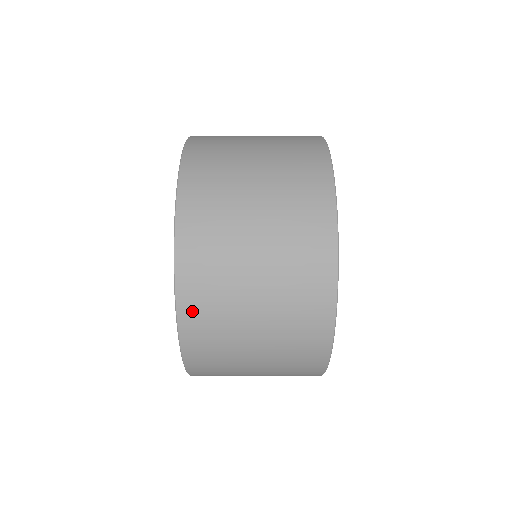
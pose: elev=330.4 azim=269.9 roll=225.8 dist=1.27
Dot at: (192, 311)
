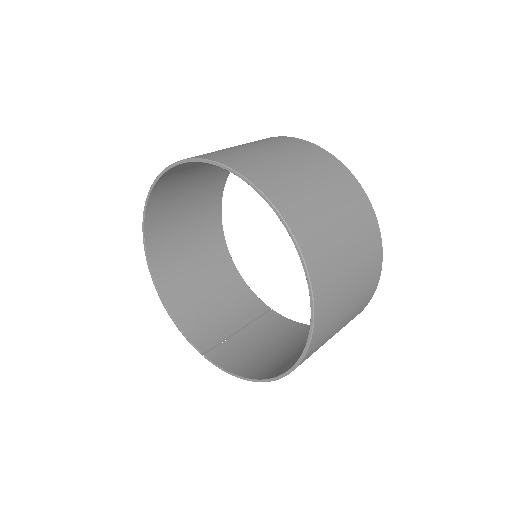
Dot at: (301, 229)
